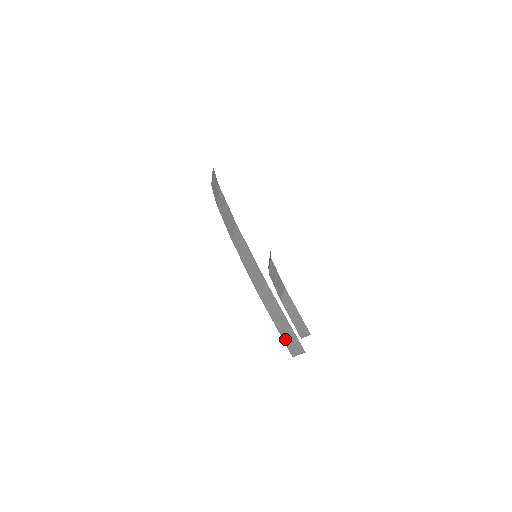
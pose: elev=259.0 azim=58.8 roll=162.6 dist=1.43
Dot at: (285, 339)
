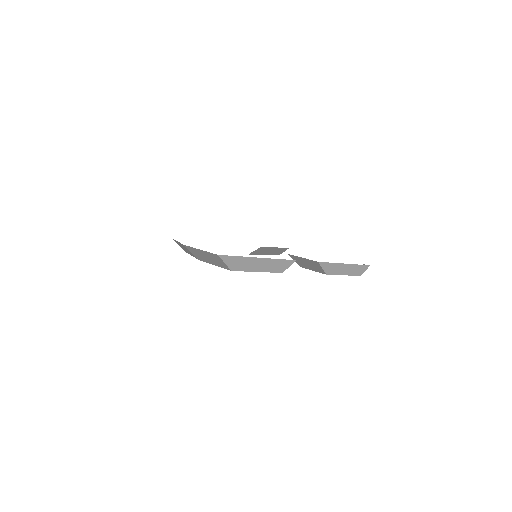
Dot at: (219, 265)
